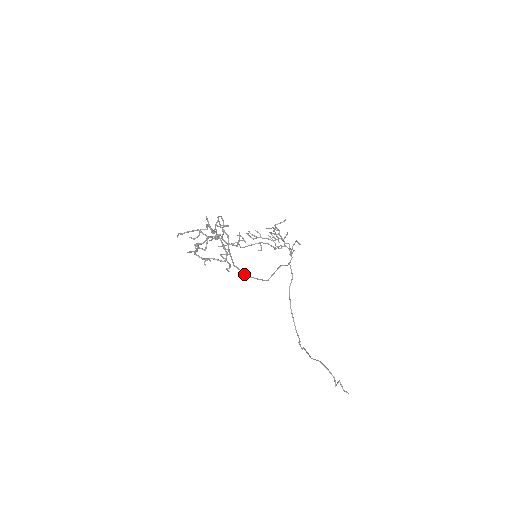
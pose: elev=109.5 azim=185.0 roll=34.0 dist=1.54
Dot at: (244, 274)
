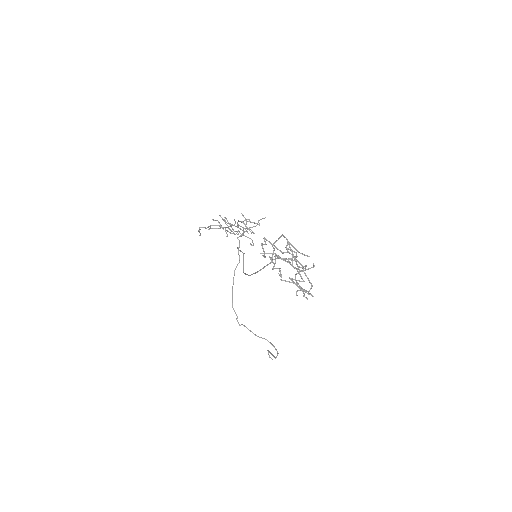
Dot at: occluded
